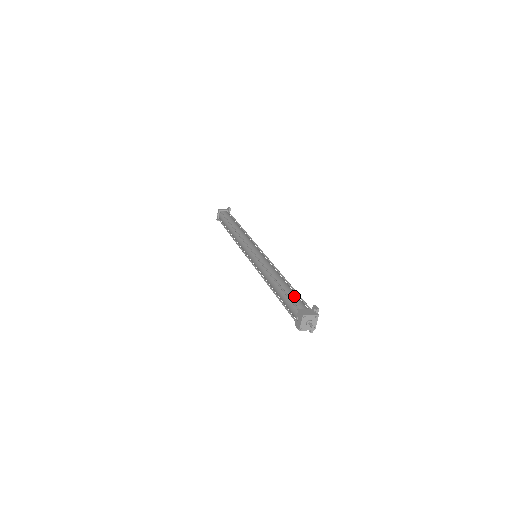
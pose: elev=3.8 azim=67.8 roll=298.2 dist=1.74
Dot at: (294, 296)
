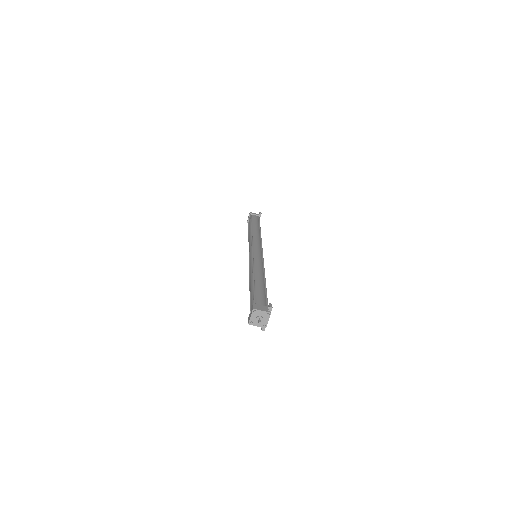
Dot at: (260, 292)
